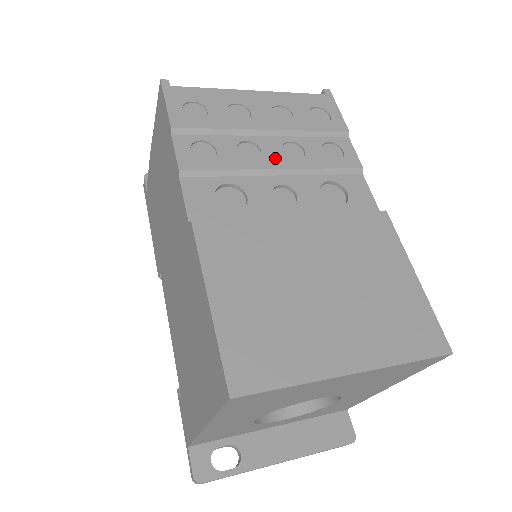
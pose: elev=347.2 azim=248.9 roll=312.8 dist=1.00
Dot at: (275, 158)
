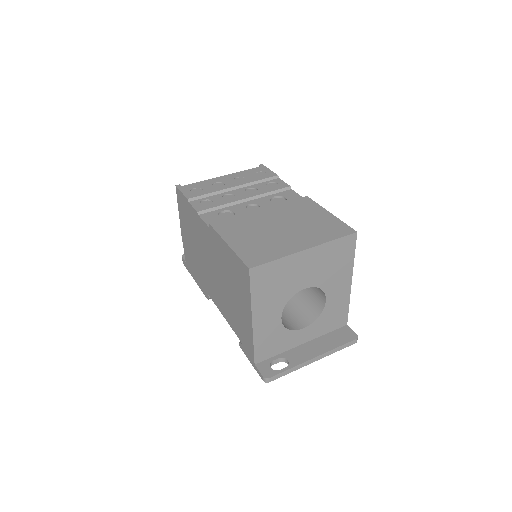
Dot at: (243, 195)
